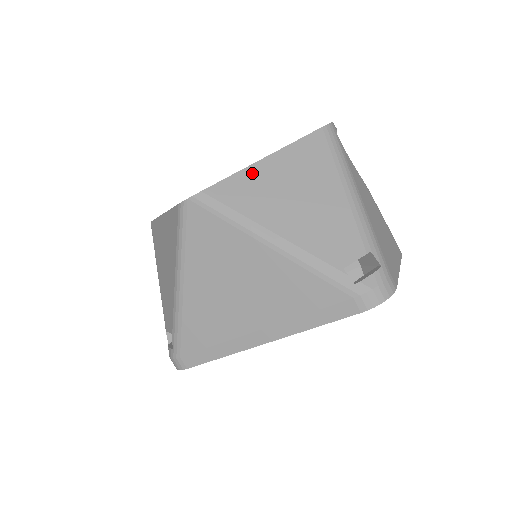
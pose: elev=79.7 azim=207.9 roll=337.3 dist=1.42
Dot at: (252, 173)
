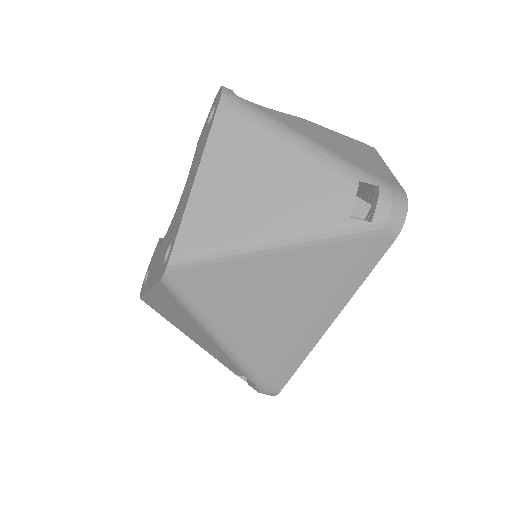
Dot at: (198, 200)
